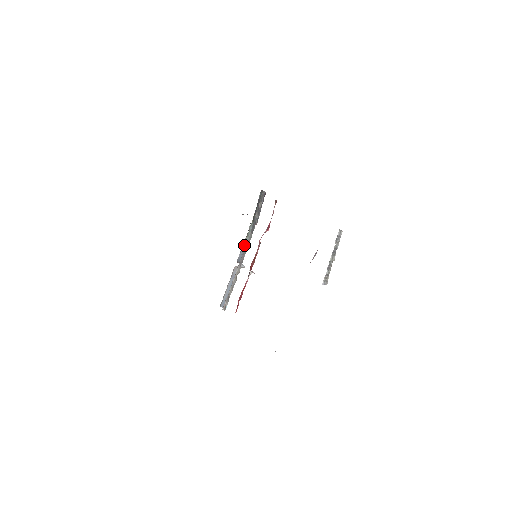
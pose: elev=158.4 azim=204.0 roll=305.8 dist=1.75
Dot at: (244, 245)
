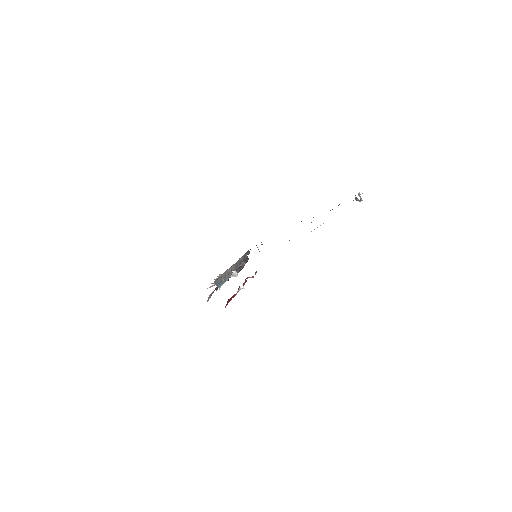
Dot at: occluded
